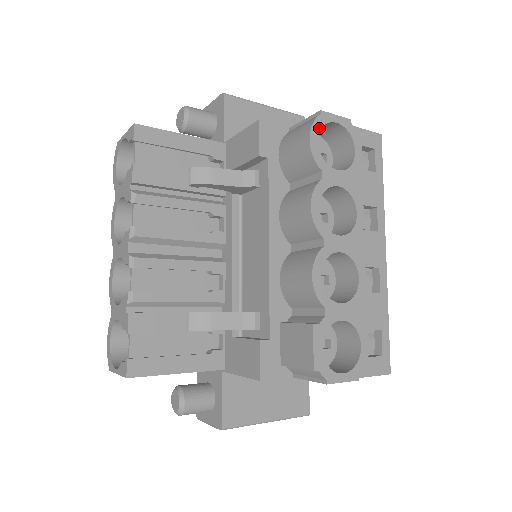
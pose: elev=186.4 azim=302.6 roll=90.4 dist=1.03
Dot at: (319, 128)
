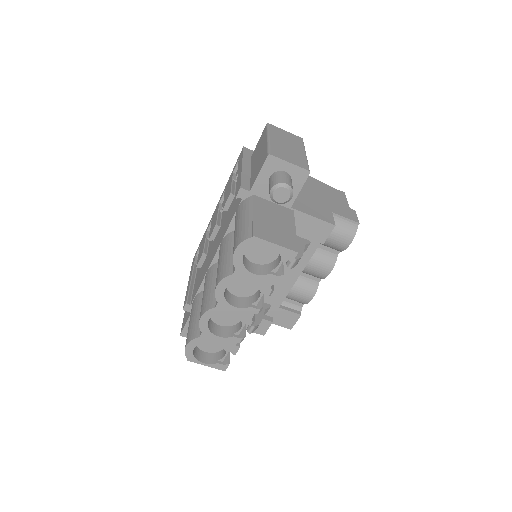
Dot at: (354, 233)
